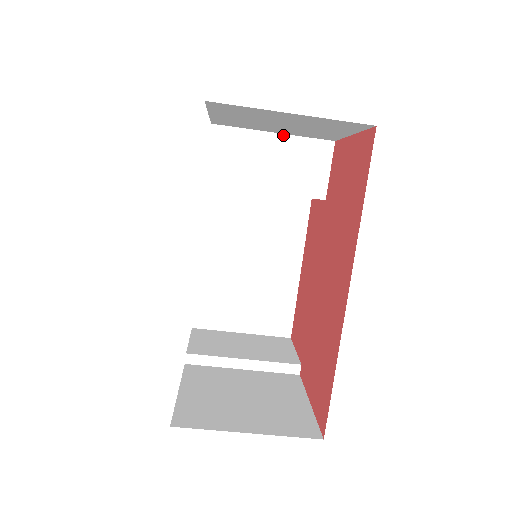
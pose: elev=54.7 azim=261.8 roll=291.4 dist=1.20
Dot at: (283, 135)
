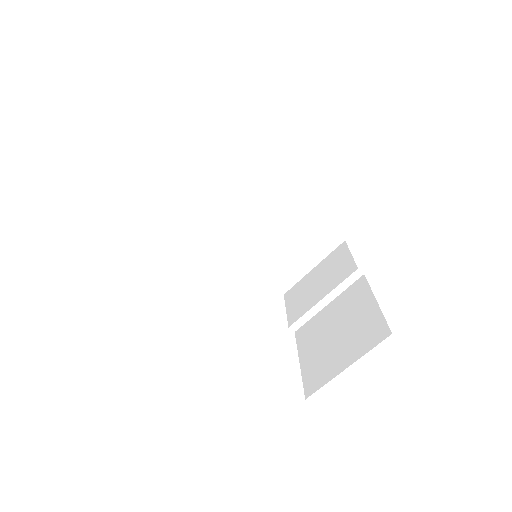
Dot at: (186, 175)
